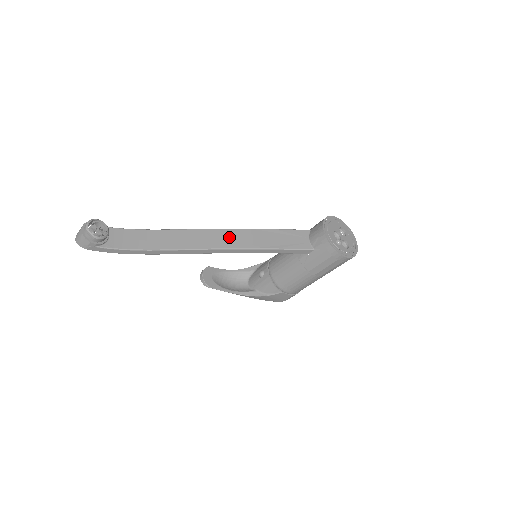
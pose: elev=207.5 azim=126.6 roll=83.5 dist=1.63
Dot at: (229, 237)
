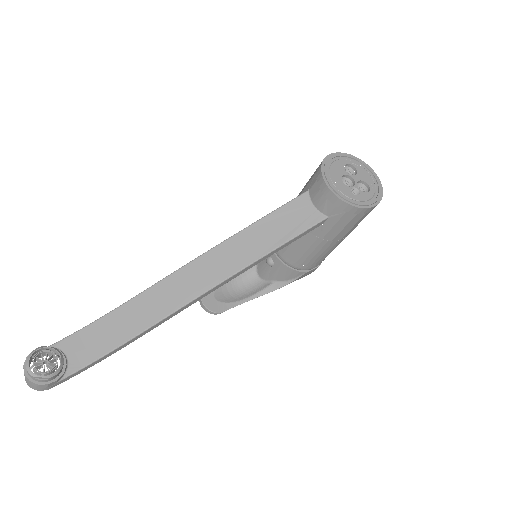
Dot at: (213, 264)
